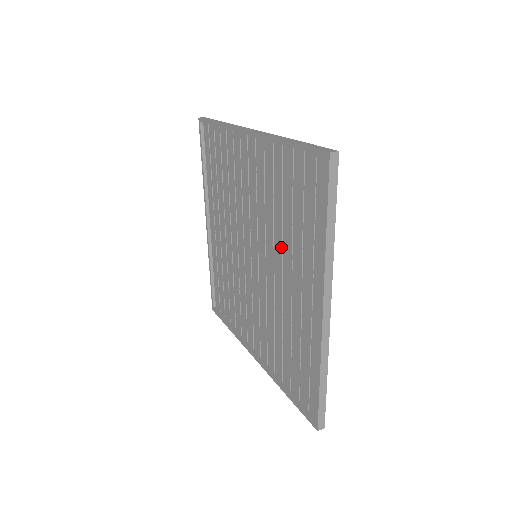
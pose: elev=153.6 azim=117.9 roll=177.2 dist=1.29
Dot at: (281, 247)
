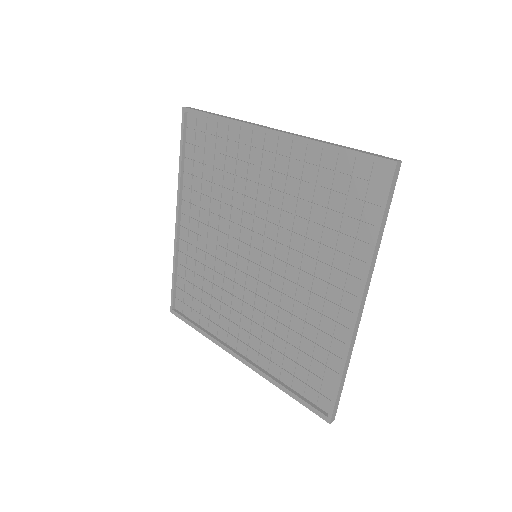
Dot at: (301, 248)
